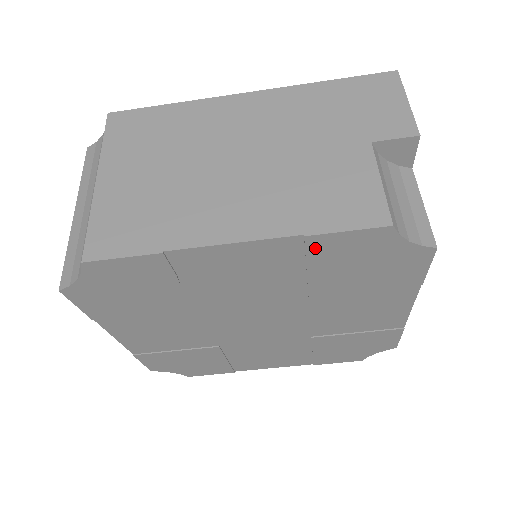
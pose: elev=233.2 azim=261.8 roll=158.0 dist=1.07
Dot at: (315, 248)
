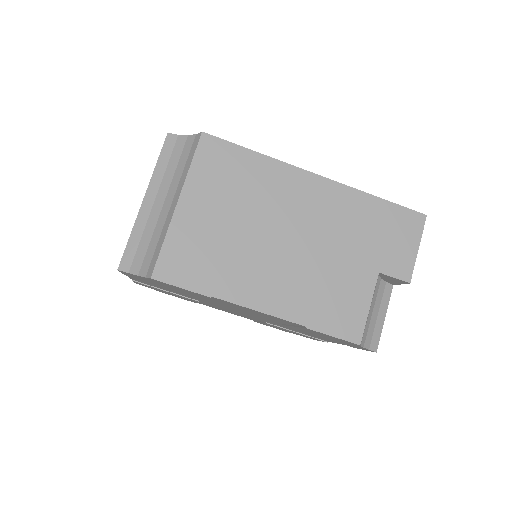
Dot at: (307, 329)
